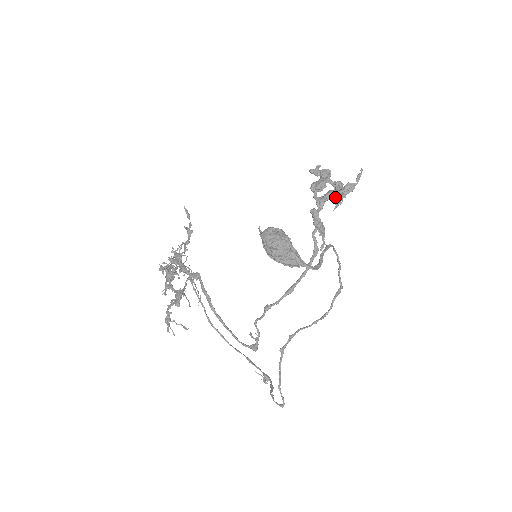
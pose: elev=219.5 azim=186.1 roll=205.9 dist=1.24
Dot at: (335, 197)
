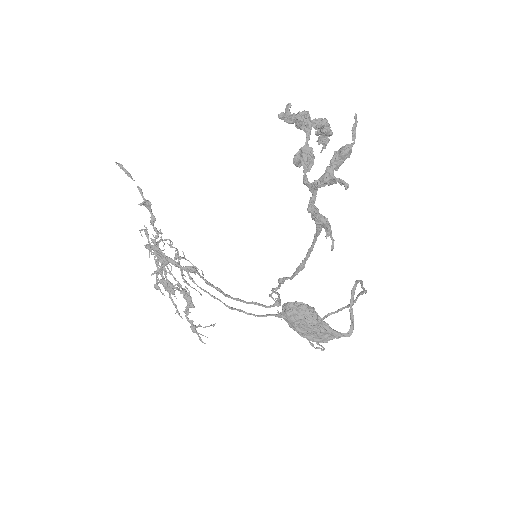
Dot at: (333, 182)
